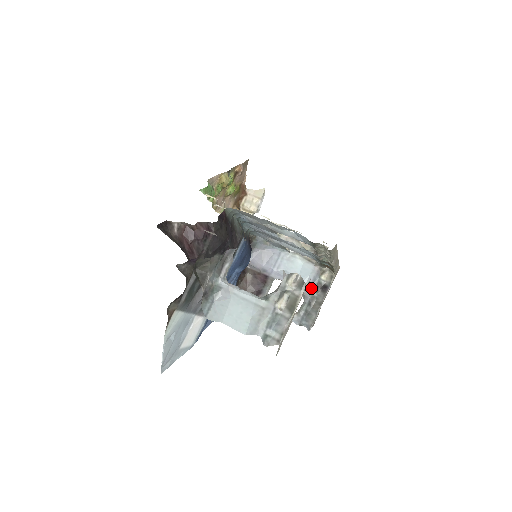
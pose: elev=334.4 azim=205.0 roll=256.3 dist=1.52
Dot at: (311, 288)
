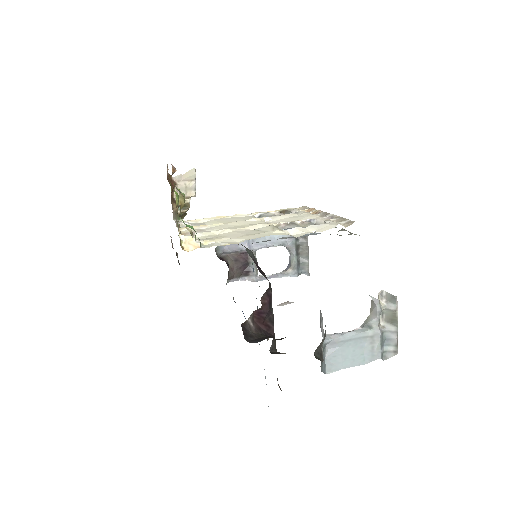
Dot at: (292, 240)
